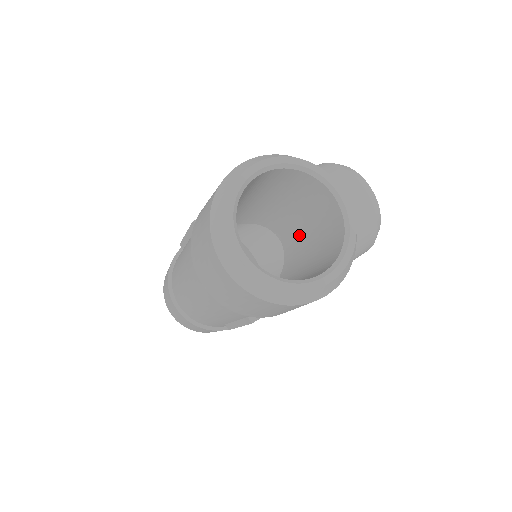
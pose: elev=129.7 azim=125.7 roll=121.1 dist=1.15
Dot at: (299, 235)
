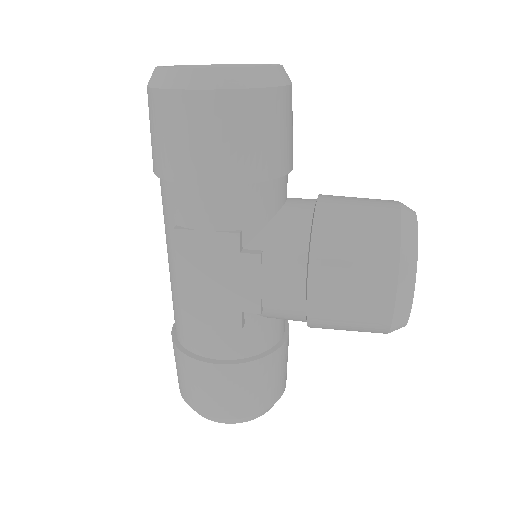
Dot at: occluded
